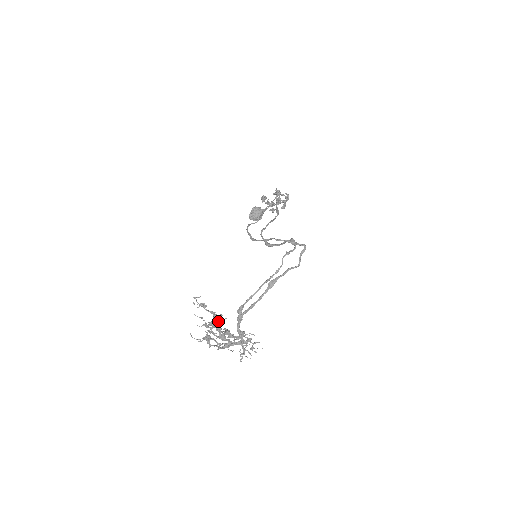
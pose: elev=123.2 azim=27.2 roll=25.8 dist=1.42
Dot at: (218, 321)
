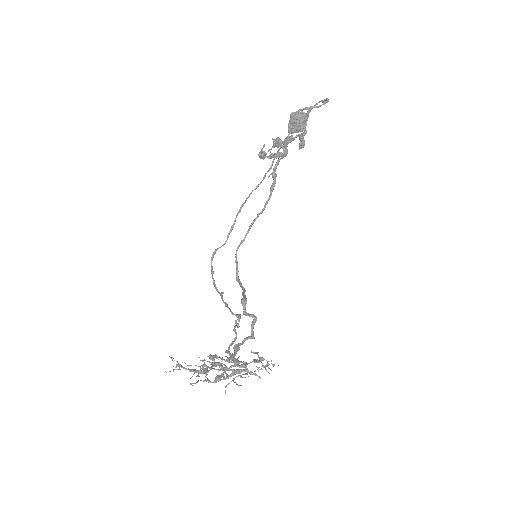
Dot at: (213, 359)
